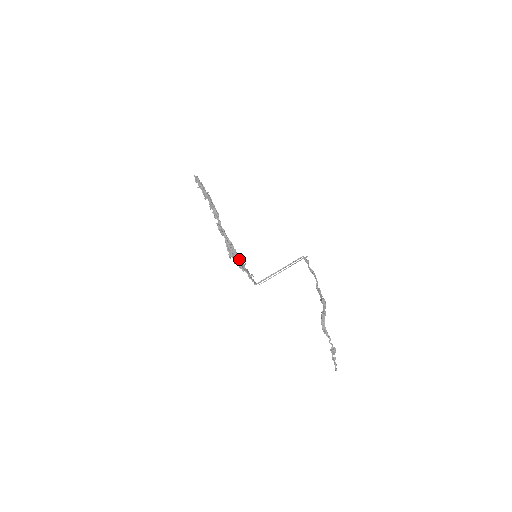
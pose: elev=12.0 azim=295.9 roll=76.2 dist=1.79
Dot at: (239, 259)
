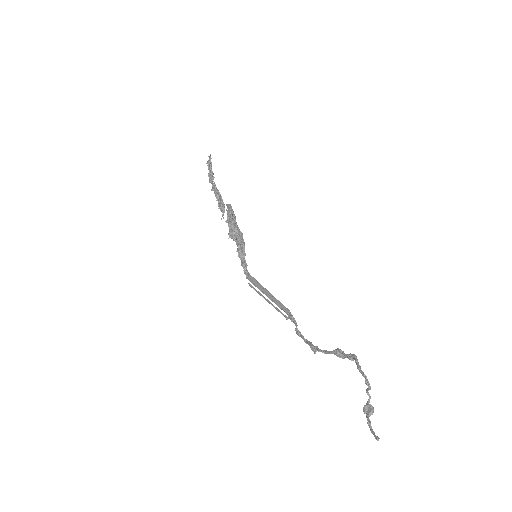
Dot at: occluded
